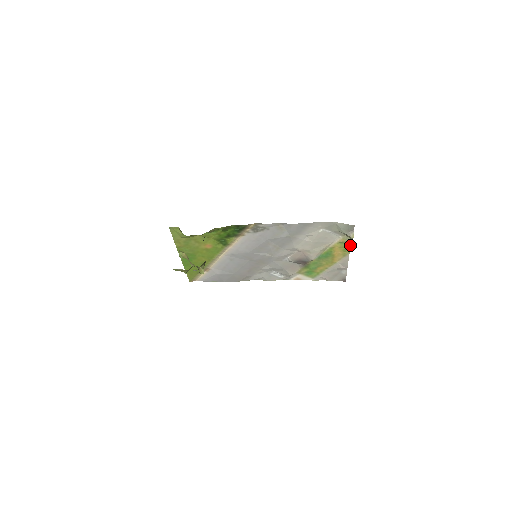
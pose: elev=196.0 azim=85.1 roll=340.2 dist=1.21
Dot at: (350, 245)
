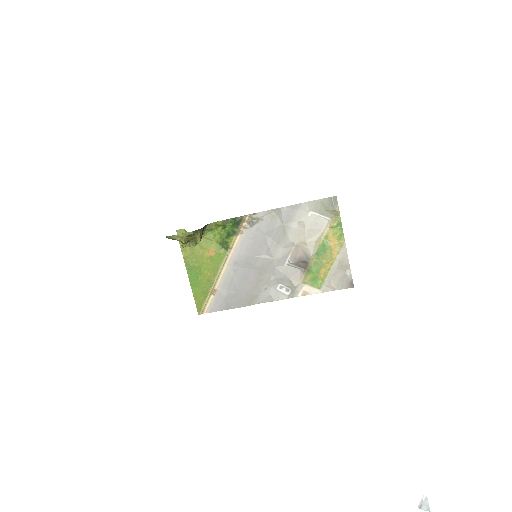
Dot at: (342, 229)
